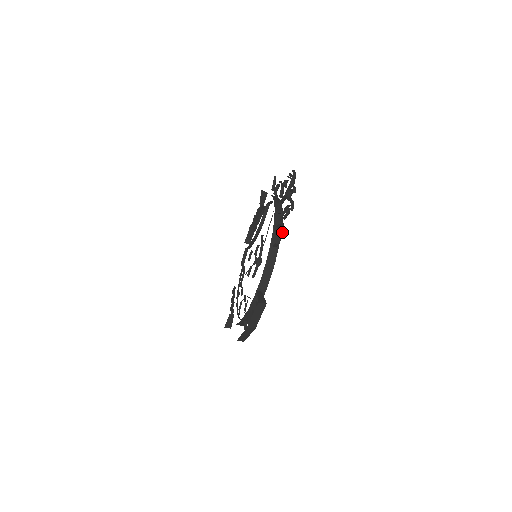
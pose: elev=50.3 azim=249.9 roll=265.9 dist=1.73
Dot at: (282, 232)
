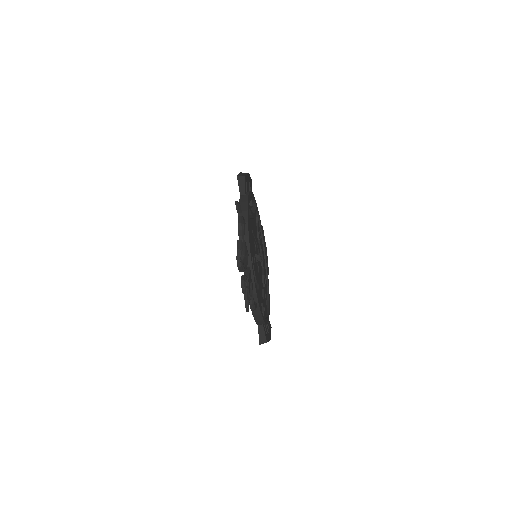
Dot at: (253, 307)
